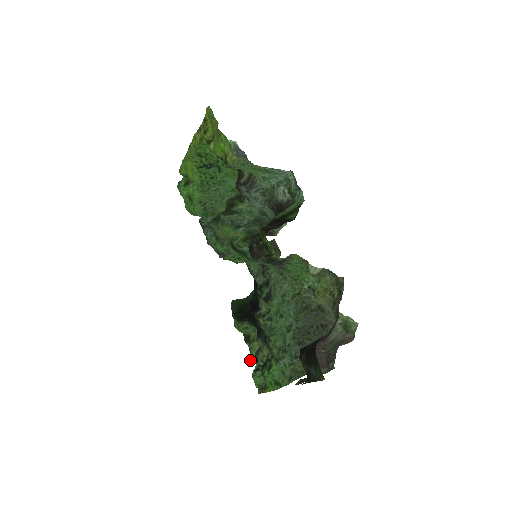
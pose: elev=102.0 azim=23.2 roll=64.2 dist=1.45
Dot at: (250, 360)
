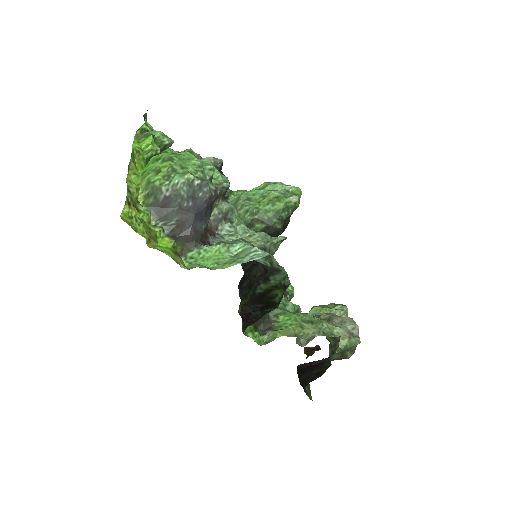
Dot at: occluded
